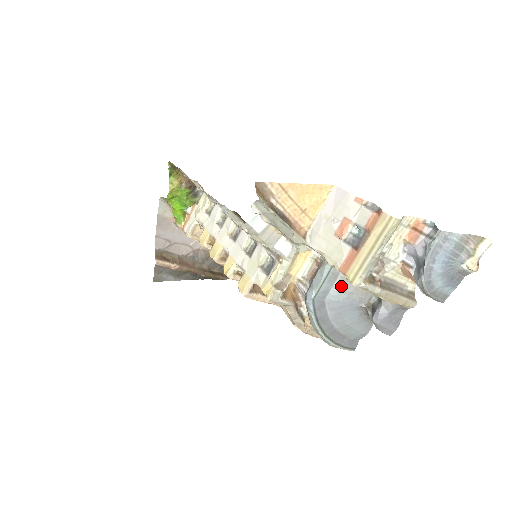
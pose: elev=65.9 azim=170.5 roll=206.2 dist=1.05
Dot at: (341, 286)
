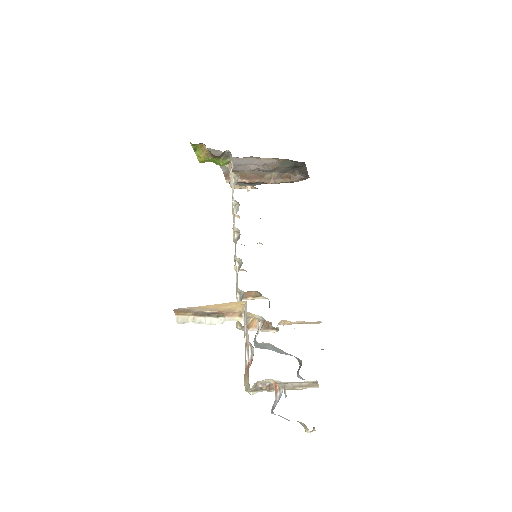
Dot at: (274, 348)
